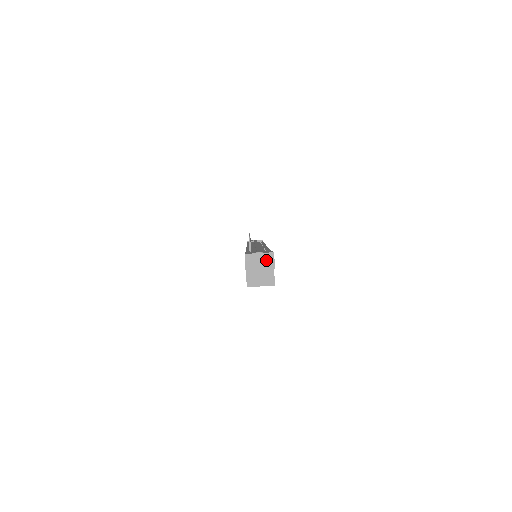
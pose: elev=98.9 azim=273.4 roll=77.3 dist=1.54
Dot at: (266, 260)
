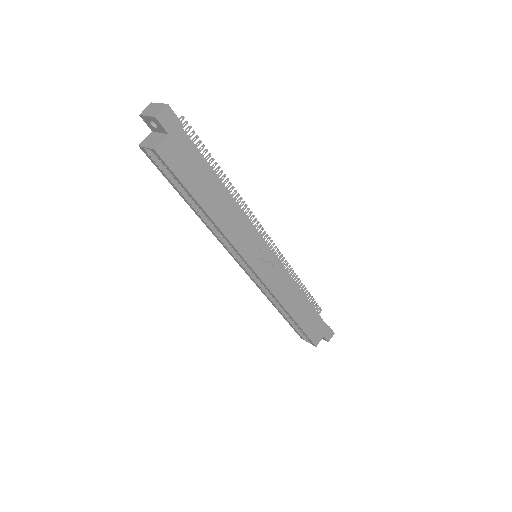
Dot at: (158, 109)
